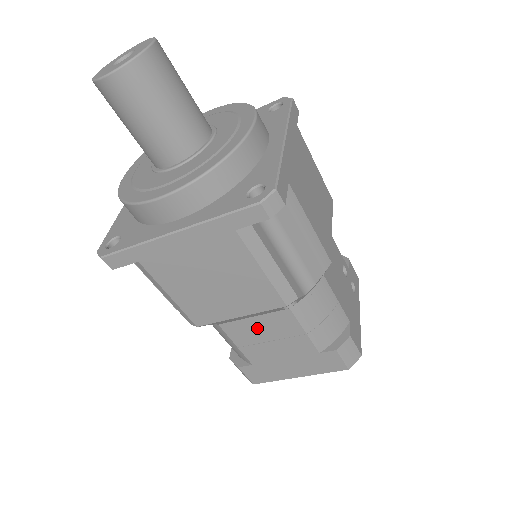
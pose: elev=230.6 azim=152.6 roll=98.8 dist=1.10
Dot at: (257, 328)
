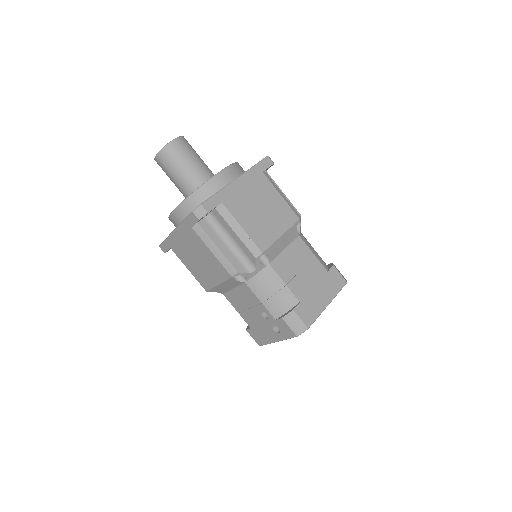
Dot at: (290, 259)
